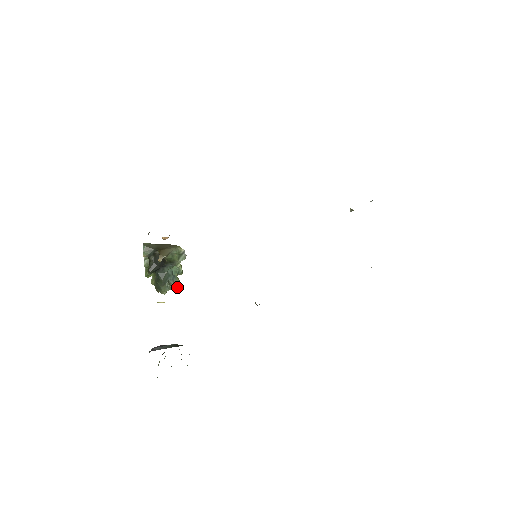
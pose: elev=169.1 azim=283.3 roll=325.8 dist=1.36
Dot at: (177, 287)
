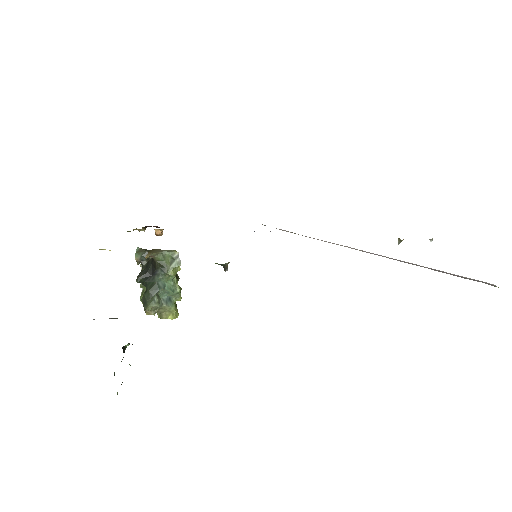
Dot at: (173, 317)
